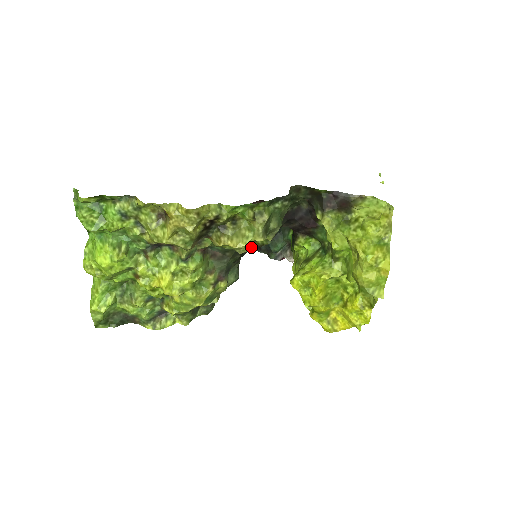
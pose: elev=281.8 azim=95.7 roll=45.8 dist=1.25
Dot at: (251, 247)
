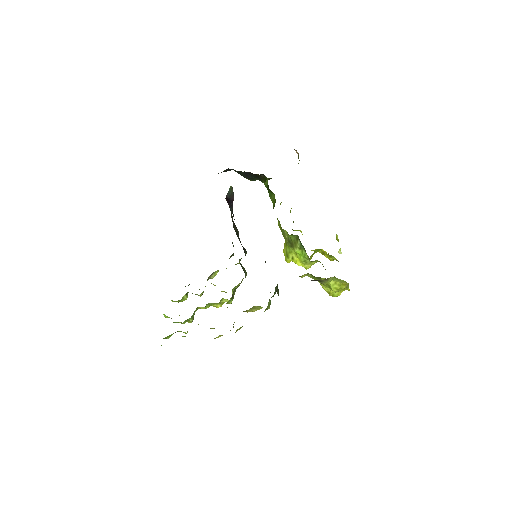
Dot at: occluded
